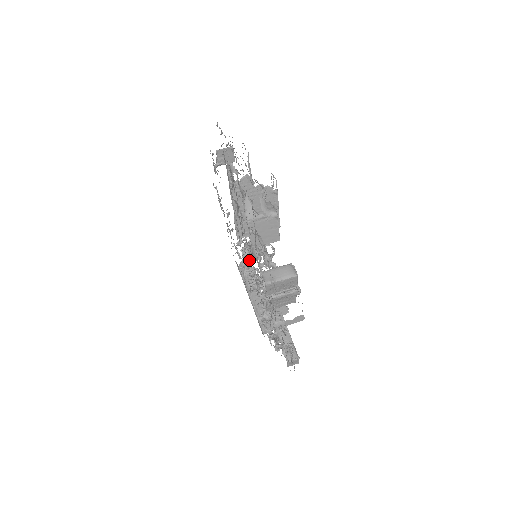
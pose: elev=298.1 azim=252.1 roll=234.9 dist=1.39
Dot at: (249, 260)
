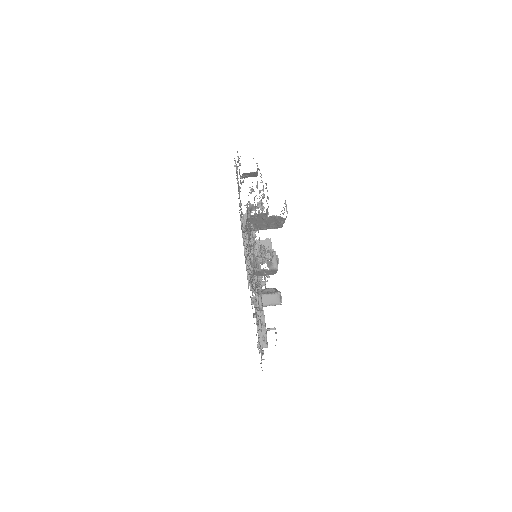
Dot at: occluded
